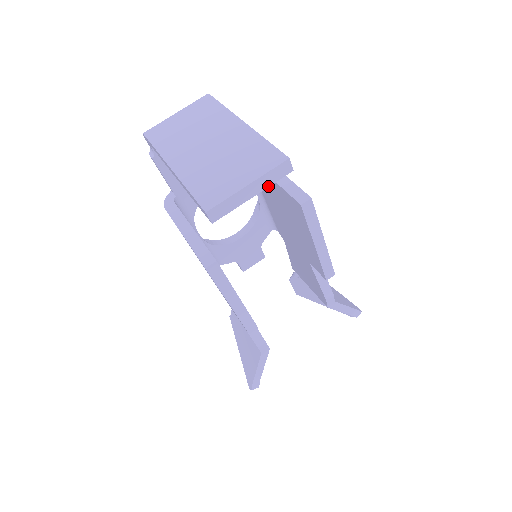
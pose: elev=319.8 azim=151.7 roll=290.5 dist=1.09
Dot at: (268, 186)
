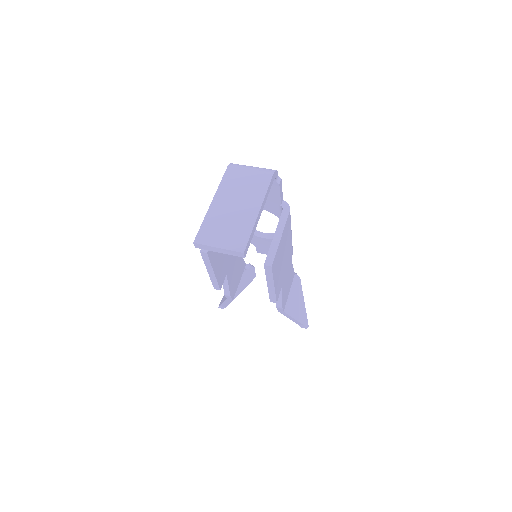
Dot at: (229, 254)
